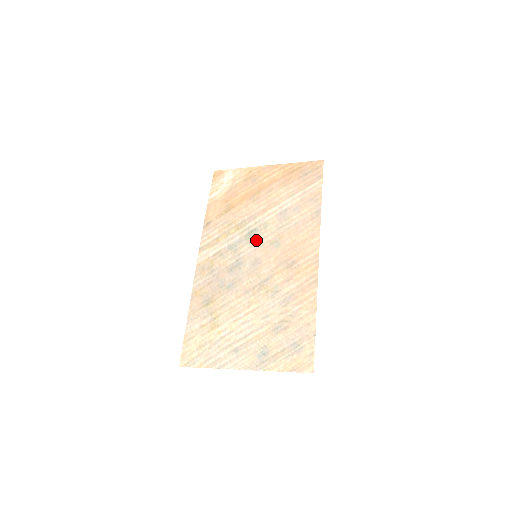
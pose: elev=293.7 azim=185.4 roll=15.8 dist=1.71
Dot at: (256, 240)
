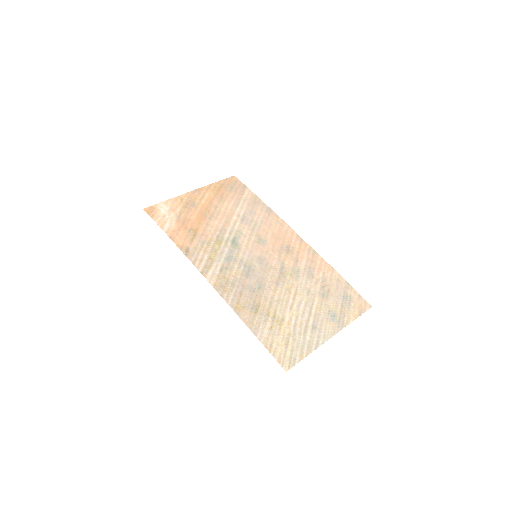
Dot at: (244, 245)
